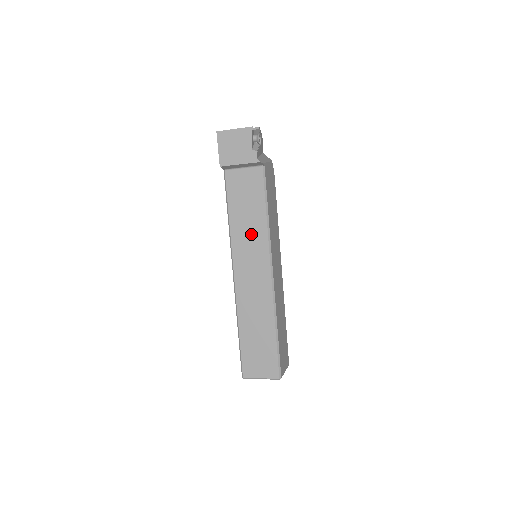
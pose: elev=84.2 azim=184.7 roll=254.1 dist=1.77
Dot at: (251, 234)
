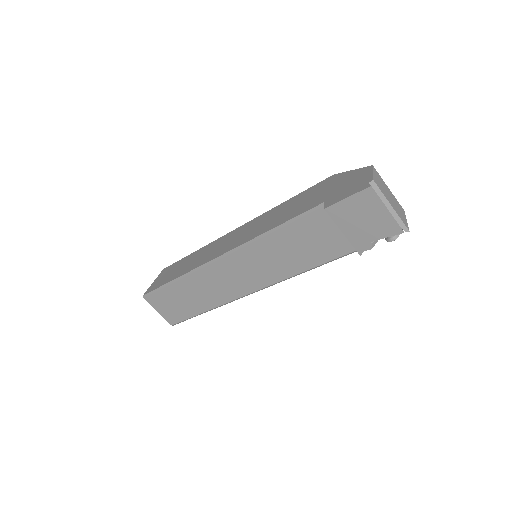
Dot at: (272, 263)
